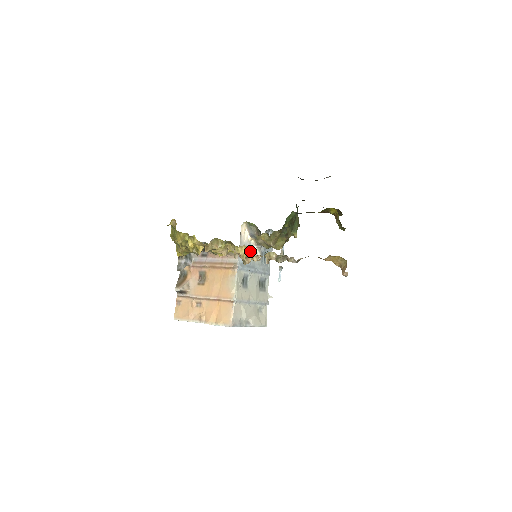
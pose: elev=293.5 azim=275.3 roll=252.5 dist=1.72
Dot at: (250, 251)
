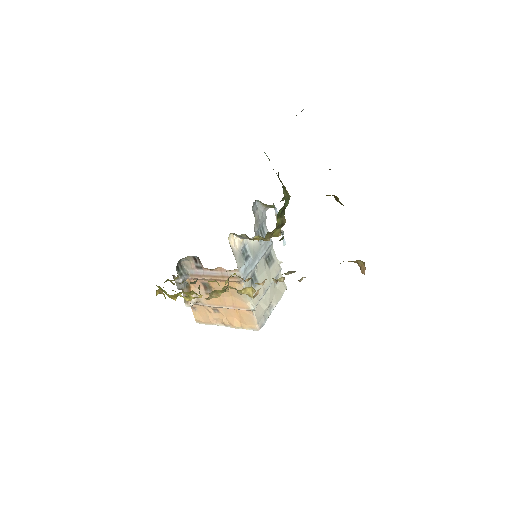
Dot at: (246, 248)
